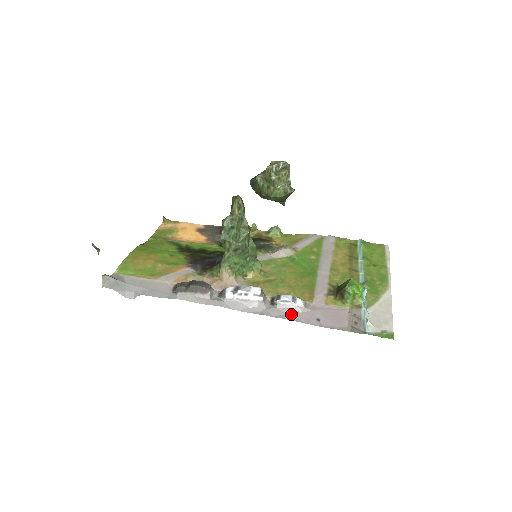
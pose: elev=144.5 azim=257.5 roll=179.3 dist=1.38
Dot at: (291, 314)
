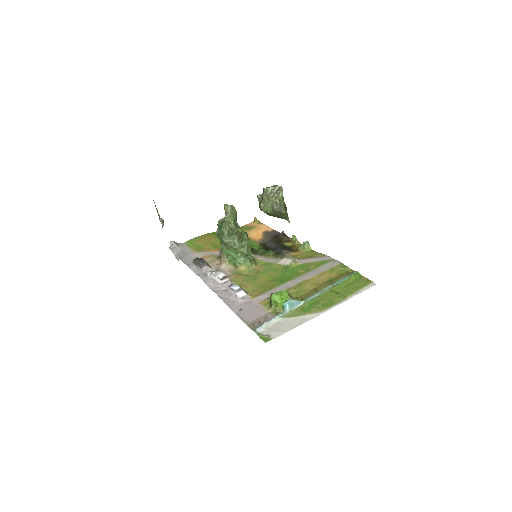
Dot at: (230, 299)
